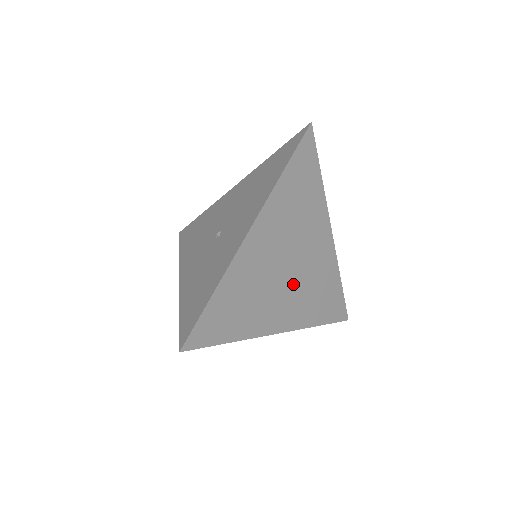
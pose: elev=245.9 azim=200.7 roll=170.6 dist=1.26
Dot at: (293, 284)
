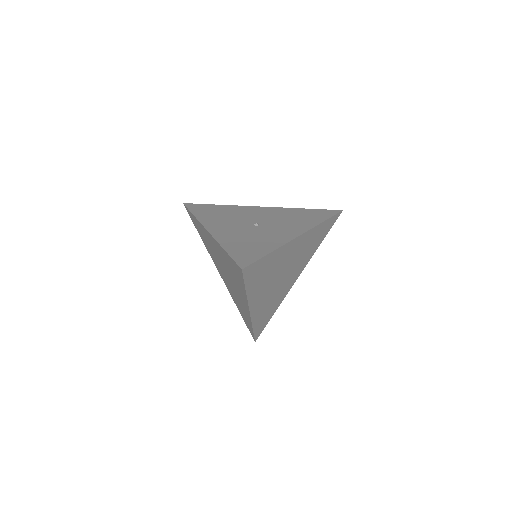
Dot at: (274, 288)
